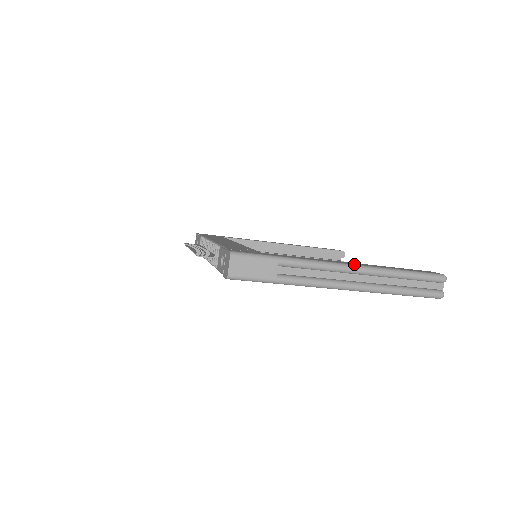
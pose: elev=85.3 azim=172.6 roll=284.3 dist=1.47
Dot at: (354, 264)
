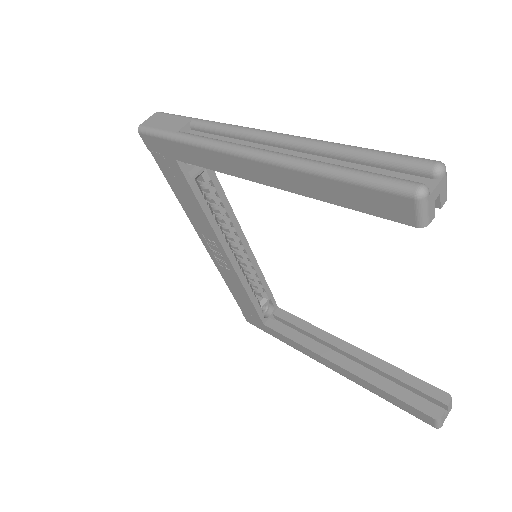
Dot at: occluded
